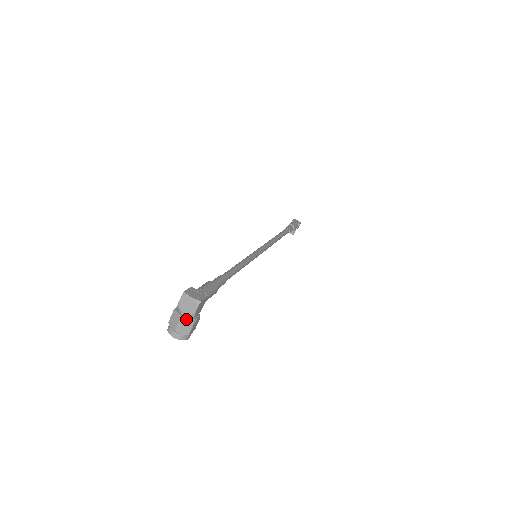
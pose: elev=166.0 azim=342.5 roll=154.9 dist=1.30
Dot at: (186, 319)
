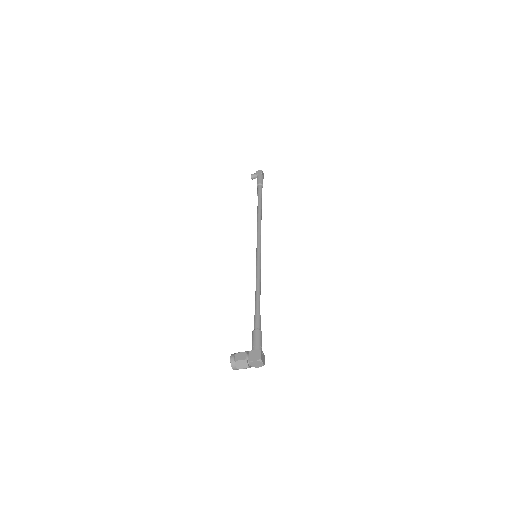
Dot at: occluded
